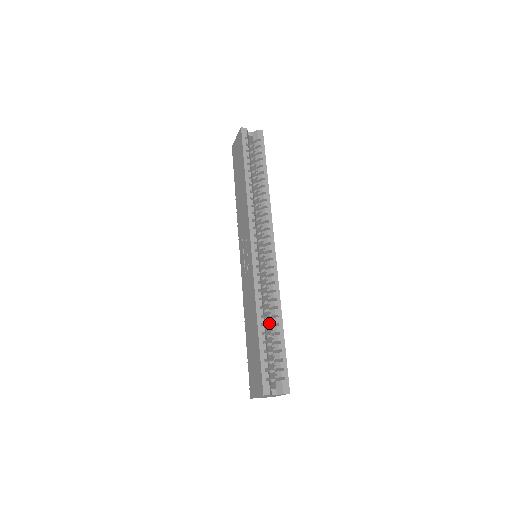
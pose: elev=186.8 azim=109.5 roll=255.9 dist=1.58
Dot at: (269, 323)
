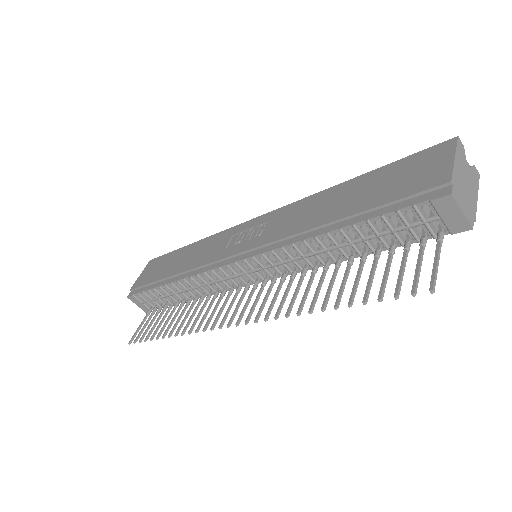
Dot at: occluded
